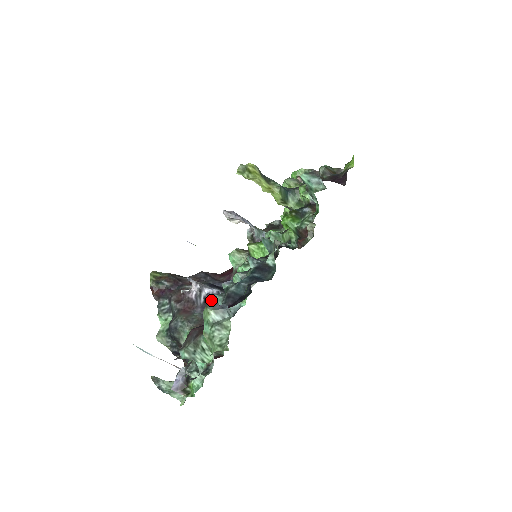
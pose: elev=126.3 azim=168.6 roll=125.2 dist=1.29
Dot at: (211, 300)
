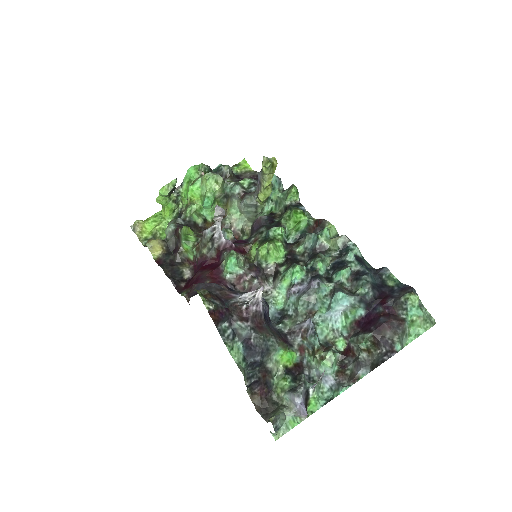
Dot at: (265, 309)
